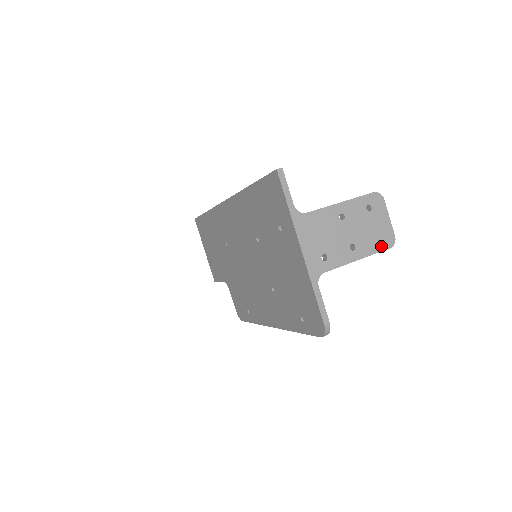
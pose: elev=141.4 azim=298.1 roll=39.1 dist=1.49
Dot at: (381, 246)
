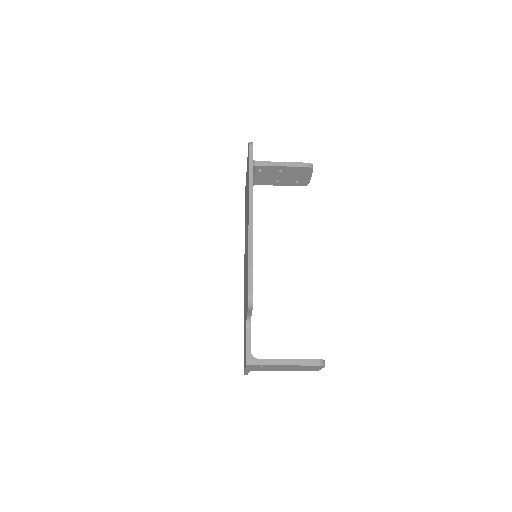
Dot at: (301, 164)
